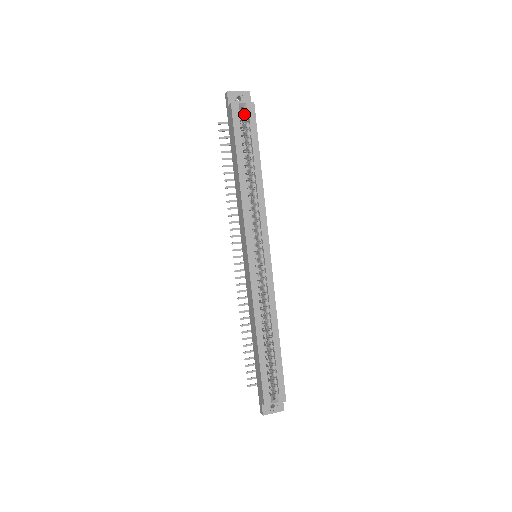
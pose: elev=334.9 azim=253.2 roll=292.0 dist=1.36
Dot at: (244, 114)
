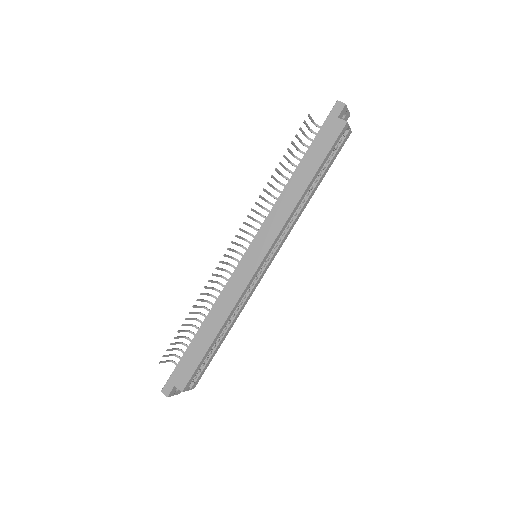
Dot at: occluded
